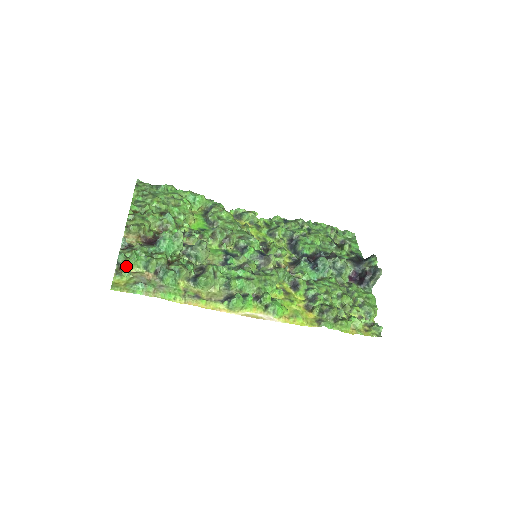
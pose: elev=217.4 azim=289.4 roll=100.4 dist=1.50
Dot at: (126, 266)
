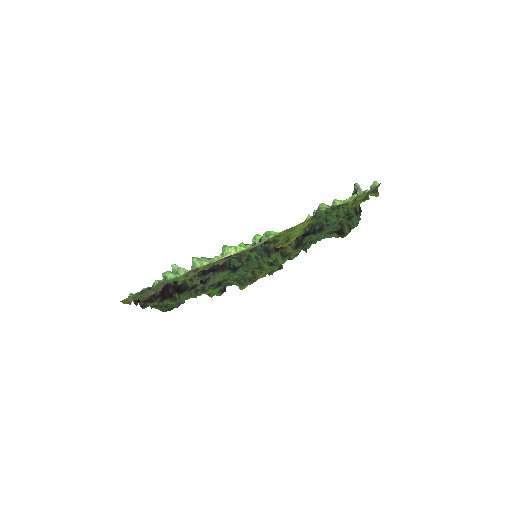
Dot at: occluded
